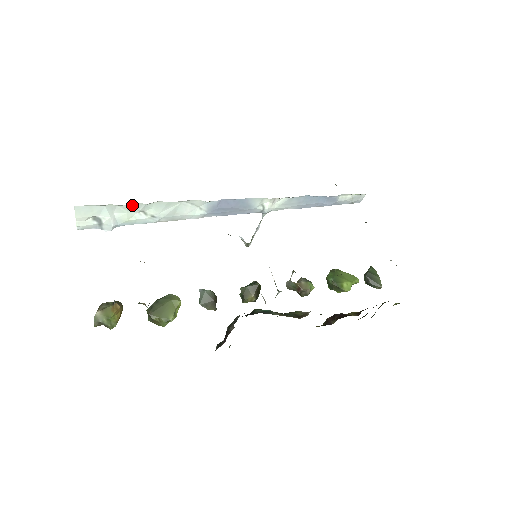
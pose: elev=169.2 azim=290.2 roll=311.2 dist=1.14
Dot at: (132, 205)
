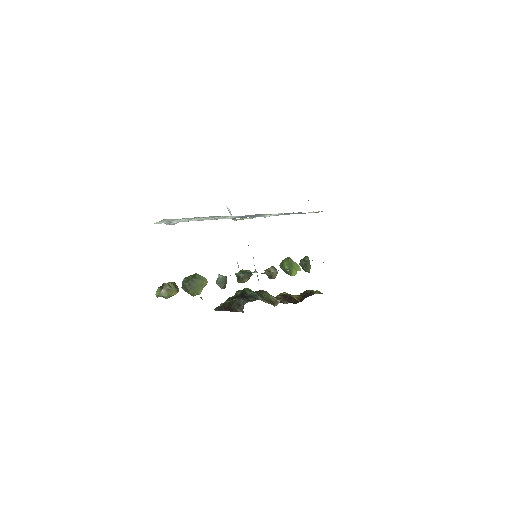
Dot at: (196, 217)
